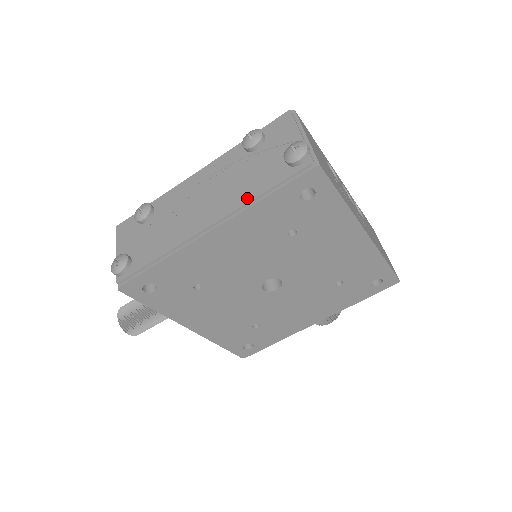
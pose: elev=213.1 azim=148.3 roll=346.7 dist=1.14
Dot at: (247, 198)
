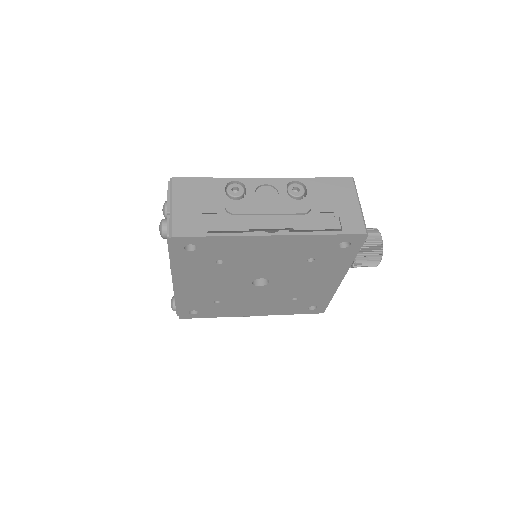
Dot at: occluded
